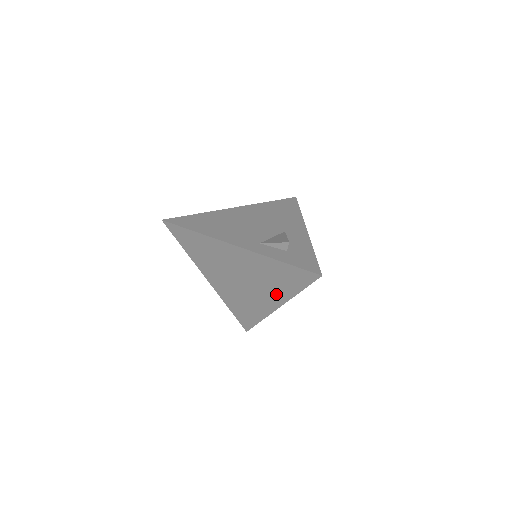
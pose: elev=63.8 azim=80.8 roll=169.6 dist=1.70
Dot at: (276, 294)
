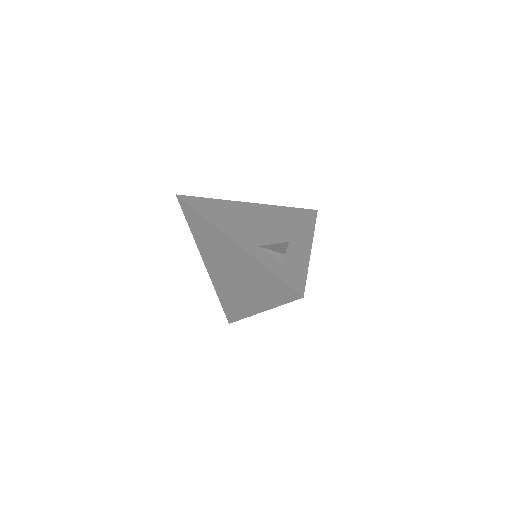
Dot at: (260, 299)
